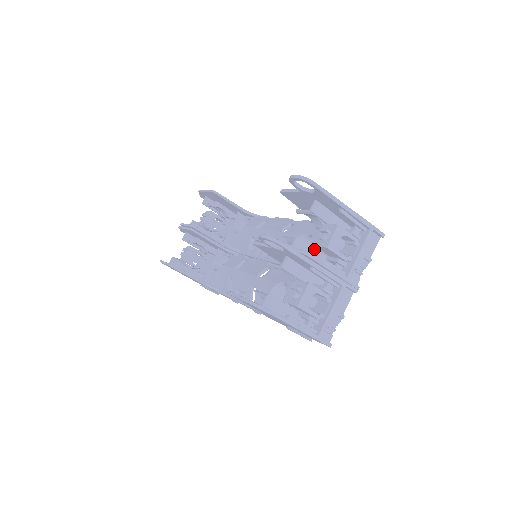
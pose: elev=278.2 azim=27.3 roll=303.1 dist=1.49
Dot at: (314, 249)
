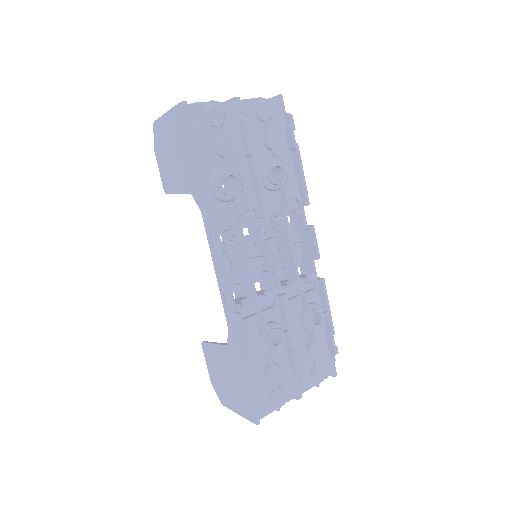
Dot at: occluded
